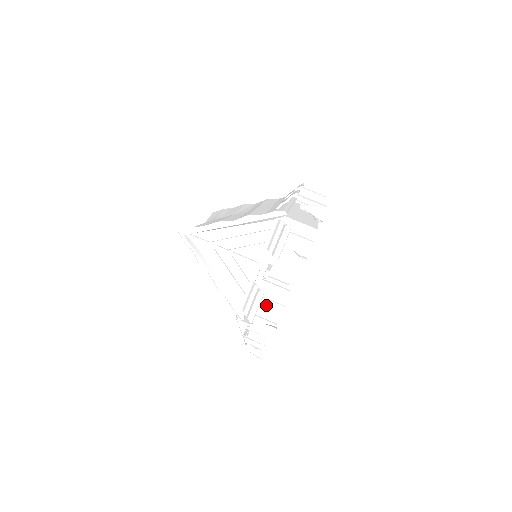
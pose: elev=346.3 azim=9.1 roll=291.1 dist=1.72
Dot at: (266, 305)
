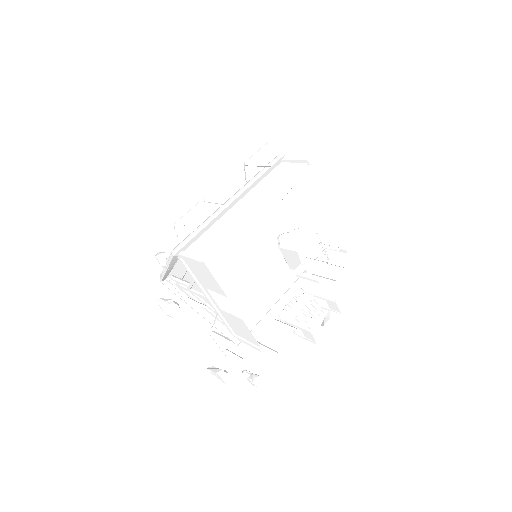
Dot at: (241, 331)
